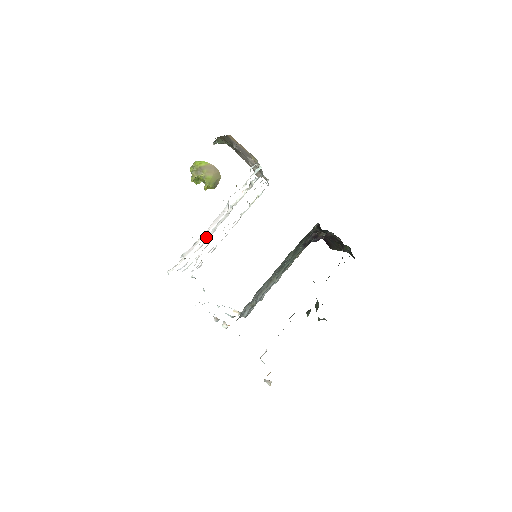
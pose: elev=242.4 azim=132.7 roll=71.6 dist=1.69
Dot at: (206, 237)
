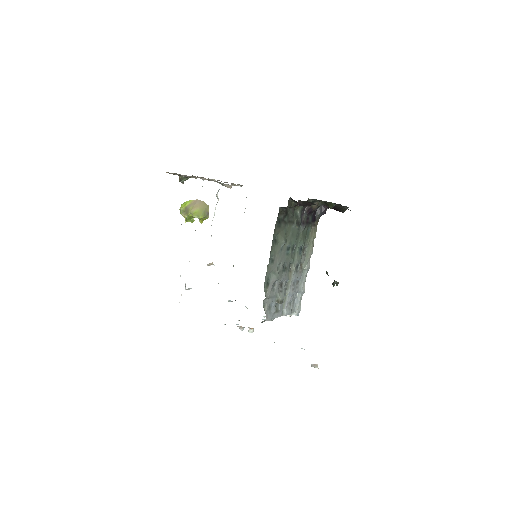
Dot at: occluded
